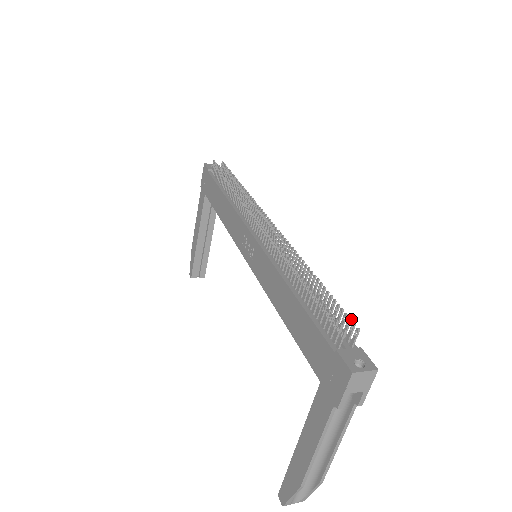
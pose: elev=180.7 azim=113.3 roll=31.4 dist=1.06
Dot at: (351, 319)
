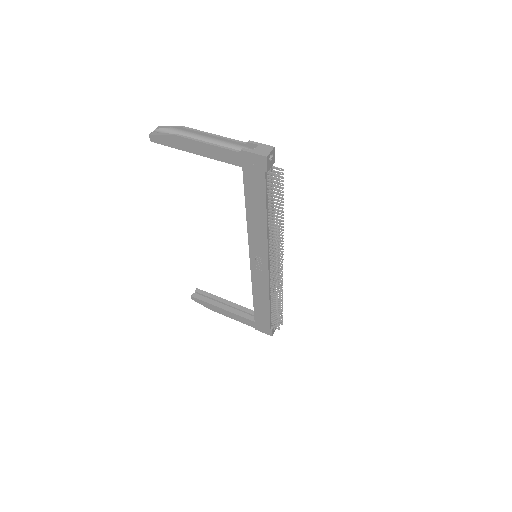
Dot at: occluded
